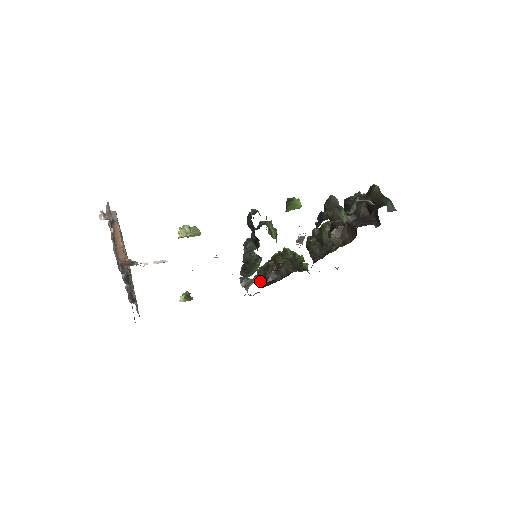
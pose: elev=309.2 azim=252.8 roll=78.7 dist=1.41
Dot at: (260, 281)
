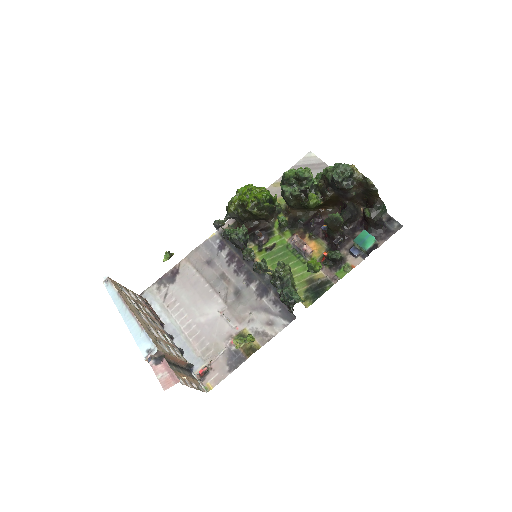
Dot at: (232, 217)
